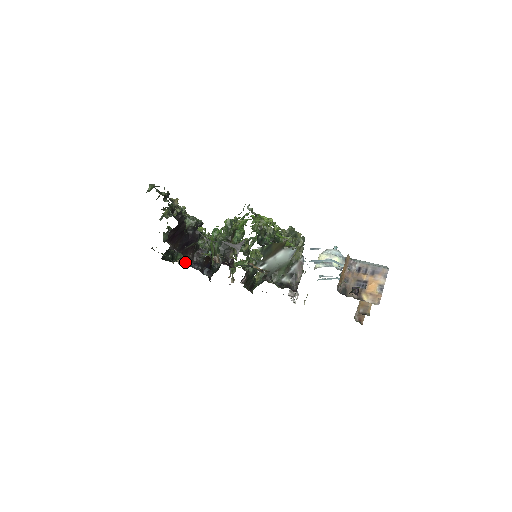
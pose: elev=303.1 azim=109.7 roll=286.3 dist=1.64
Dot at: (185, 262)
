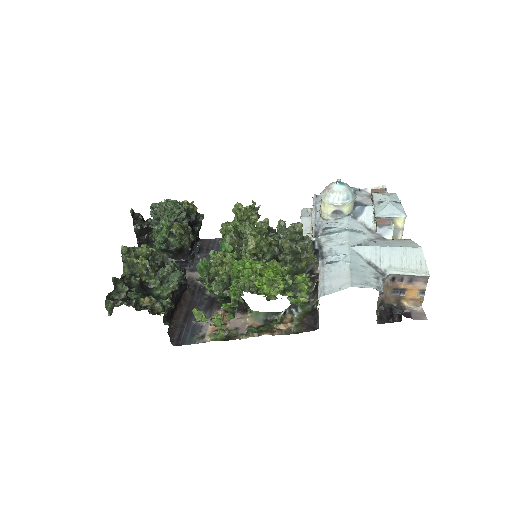
Dot at: occluded
